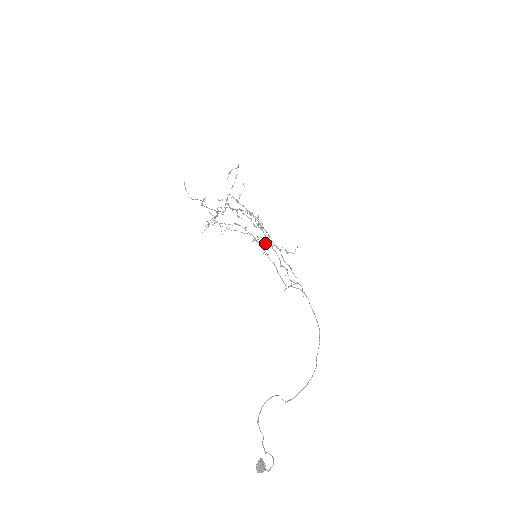
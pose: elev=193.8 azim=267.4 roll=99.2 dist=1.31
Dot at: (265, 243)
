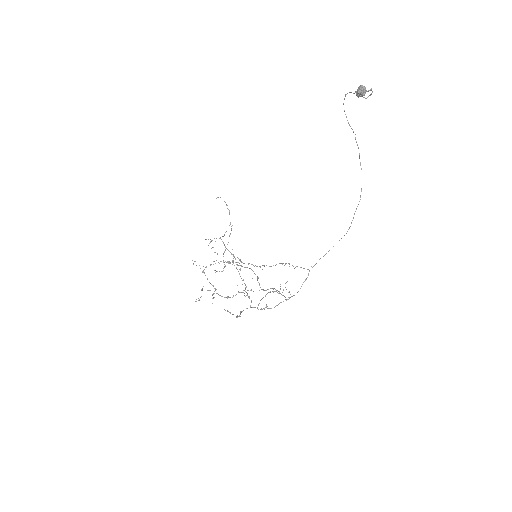
Dot at: (240, 313)
